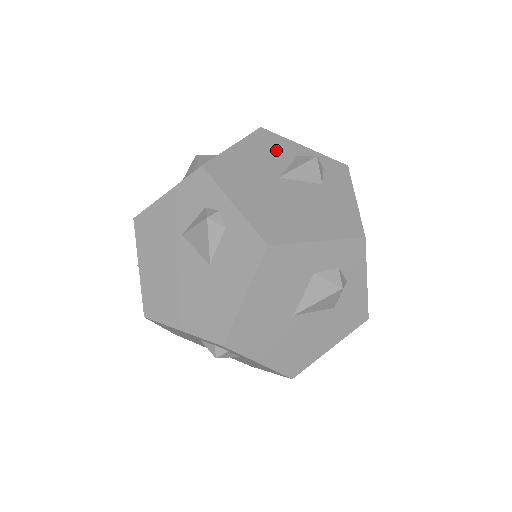
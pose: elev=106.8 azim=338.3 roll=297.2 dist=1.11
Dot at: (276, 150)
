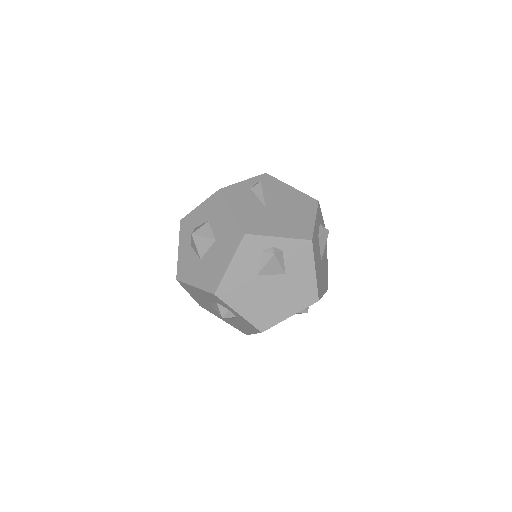
Dot at: (243, 195)
